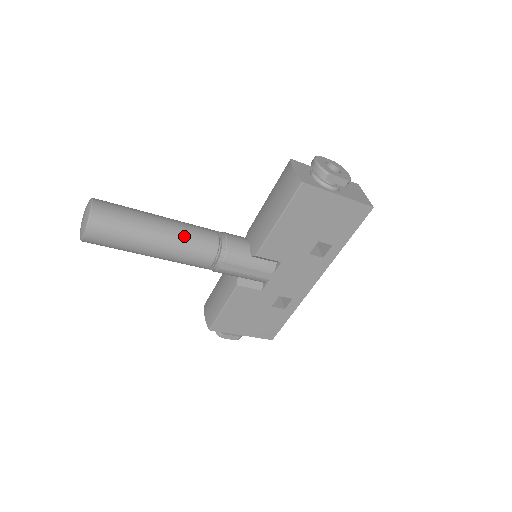
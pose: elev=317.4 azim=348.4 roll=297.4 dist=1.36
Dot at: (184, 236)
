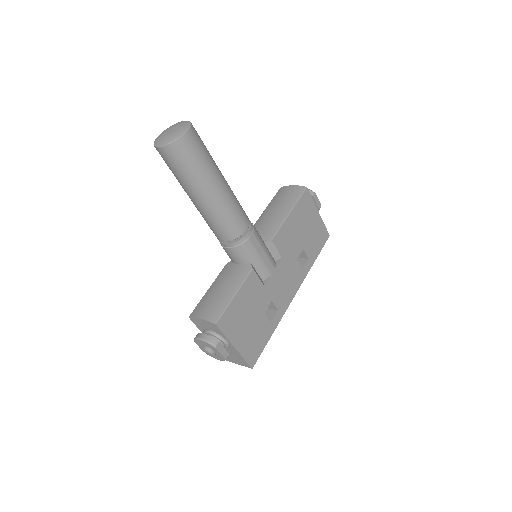
Dot at: (233, 193)
